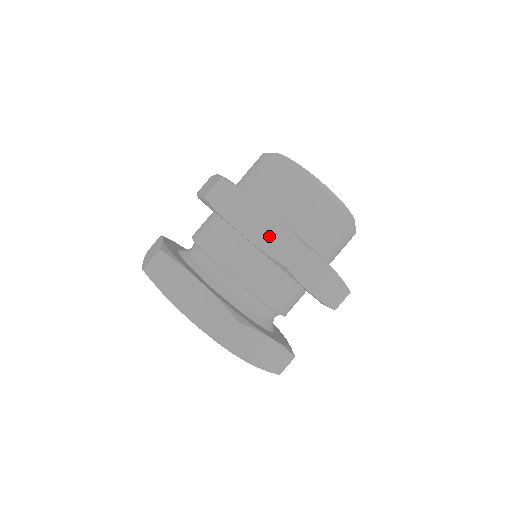
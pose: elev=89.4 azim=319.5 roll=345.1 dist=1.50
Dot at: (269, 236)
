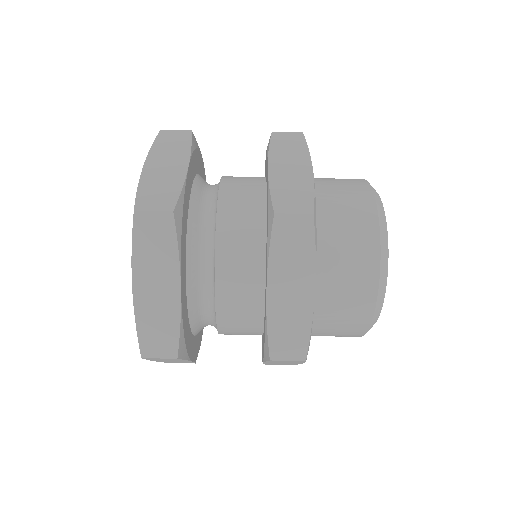
Dot at: (290, 185)
